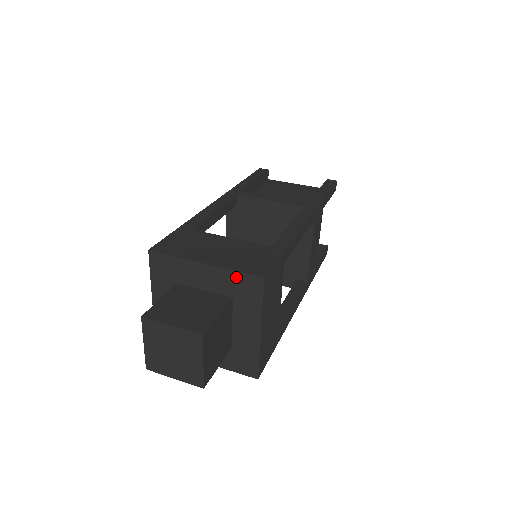
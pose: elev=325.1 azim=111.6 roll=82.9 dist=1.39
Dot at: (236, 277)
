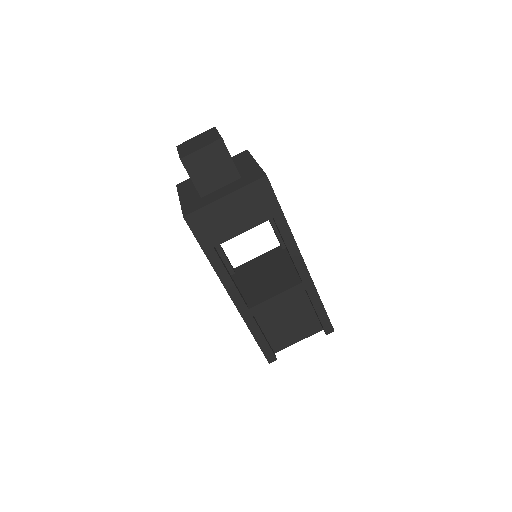
Dot at: (258, 171)
